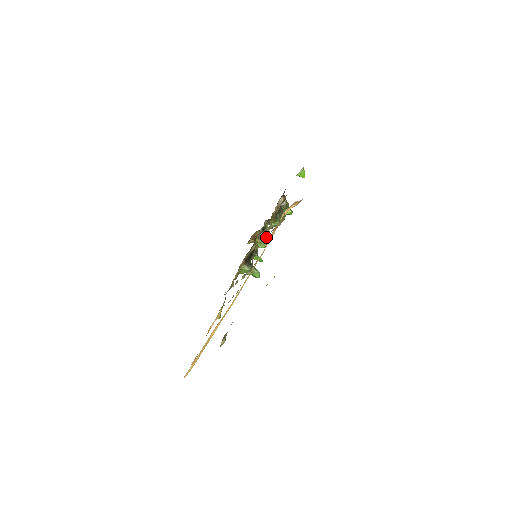
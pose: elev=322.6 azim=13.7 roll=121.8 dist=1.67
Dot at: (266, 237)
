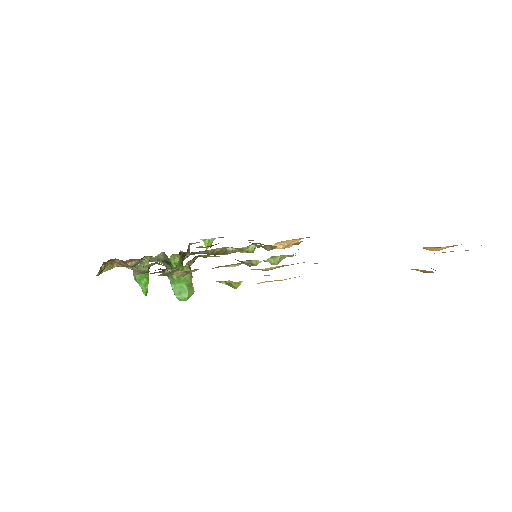
Dot at: occluded
